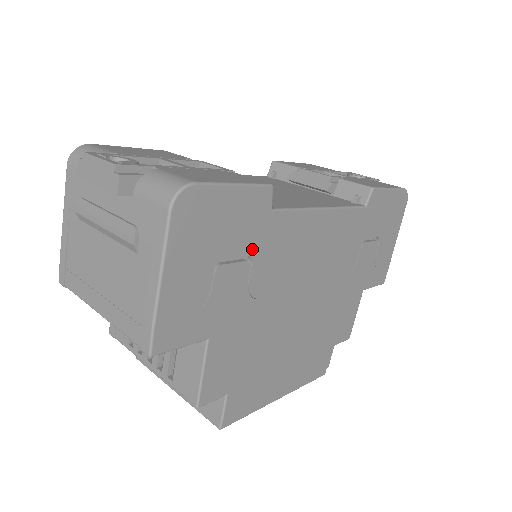
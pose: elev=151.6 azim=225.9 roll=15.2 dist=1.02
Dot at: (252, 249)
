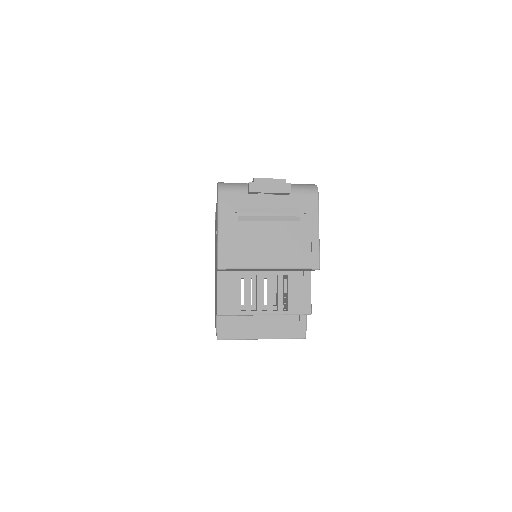
Dot at: occluded
